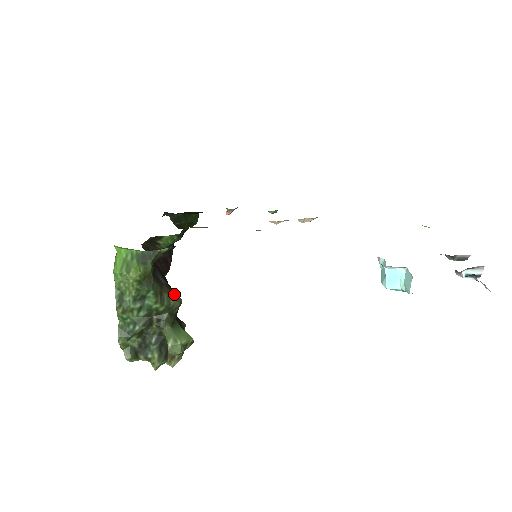
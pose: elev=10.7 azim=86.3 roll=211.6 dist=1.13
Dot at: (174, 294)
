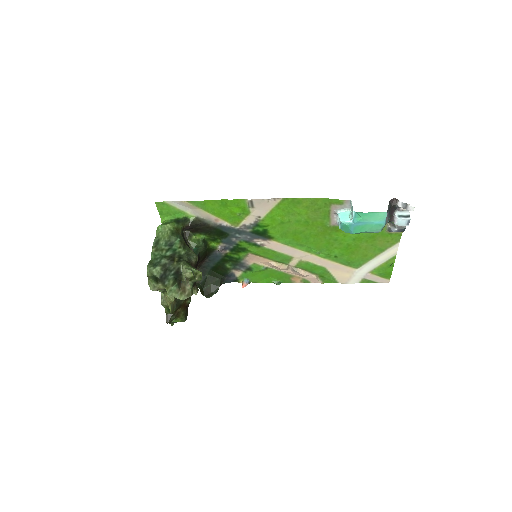
Dot at: (193, 252)
